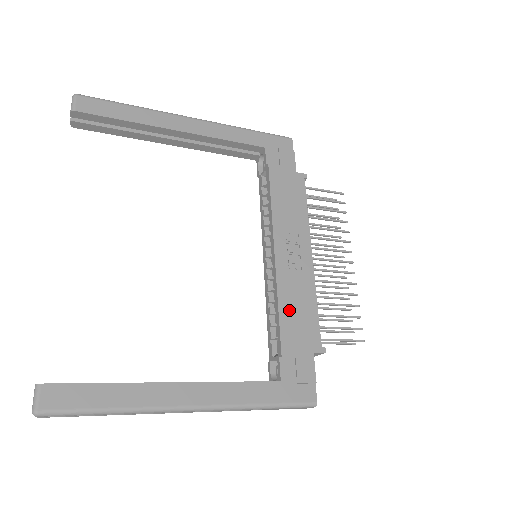
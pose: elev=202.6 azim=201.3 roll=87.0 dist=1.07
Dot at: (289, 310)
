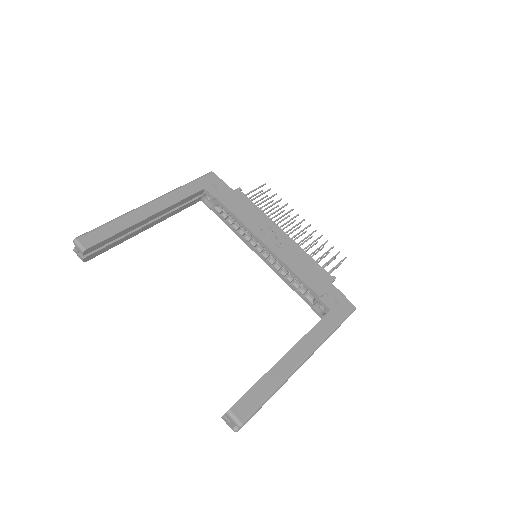
Dot at: (301, 271)
